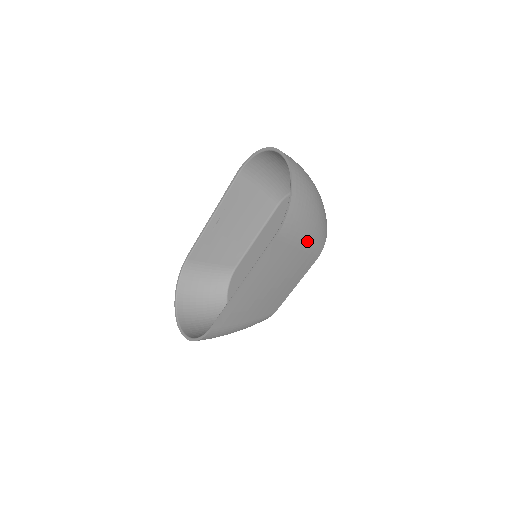
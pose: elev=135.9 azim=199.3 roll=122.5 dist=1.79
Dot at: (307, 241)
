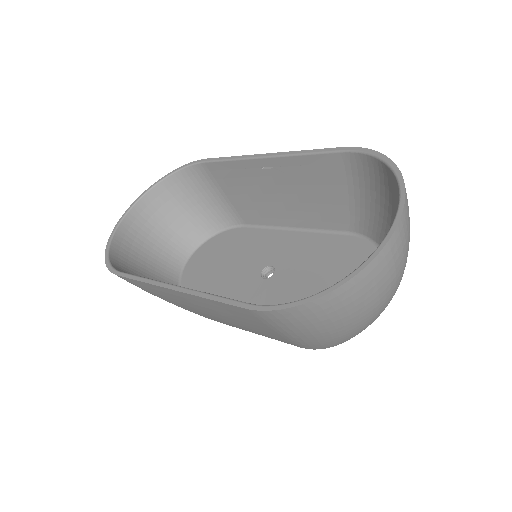
Dot at: (298, 338)
